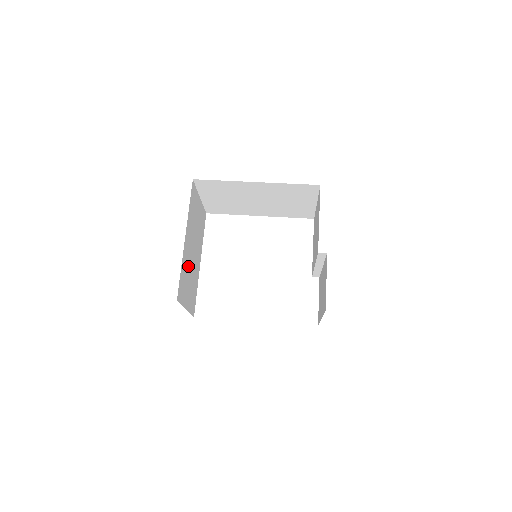
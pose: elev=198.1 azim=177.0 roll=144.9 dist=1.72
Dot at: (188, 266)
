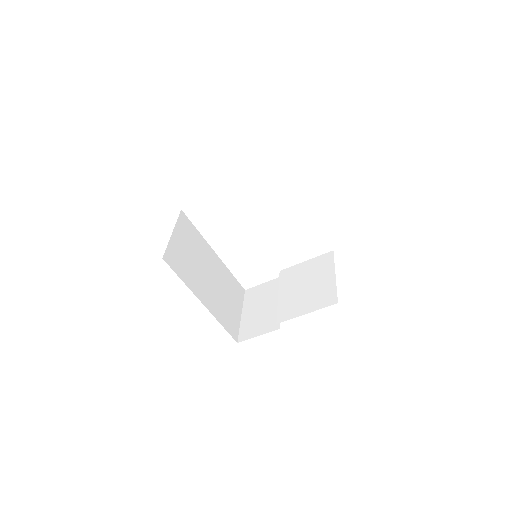
Dot at: occluded
